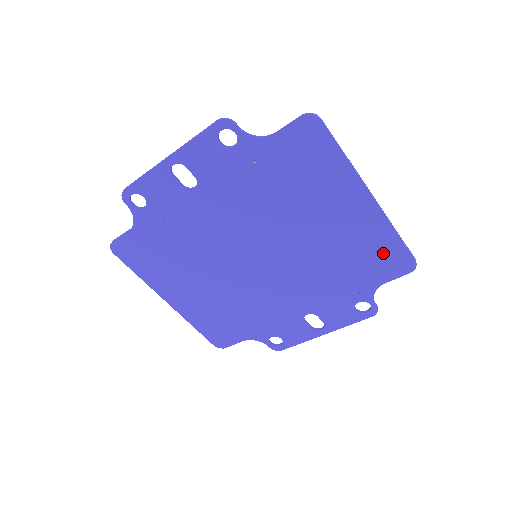
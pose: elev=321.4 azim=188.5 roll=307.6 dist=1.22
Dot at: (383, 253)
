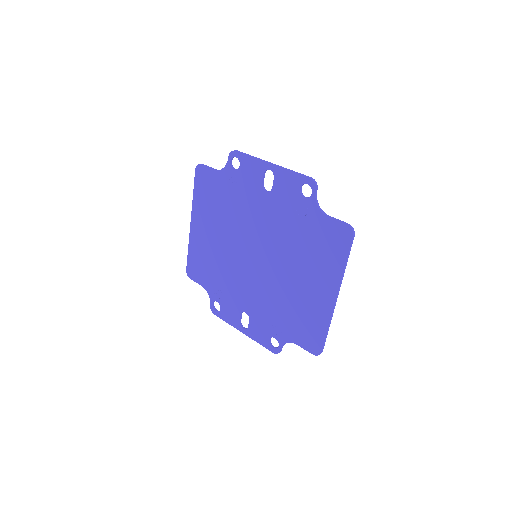
Dot at: (312, 329)
